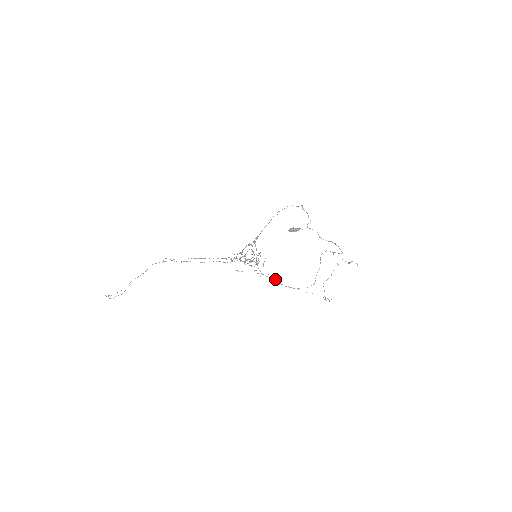
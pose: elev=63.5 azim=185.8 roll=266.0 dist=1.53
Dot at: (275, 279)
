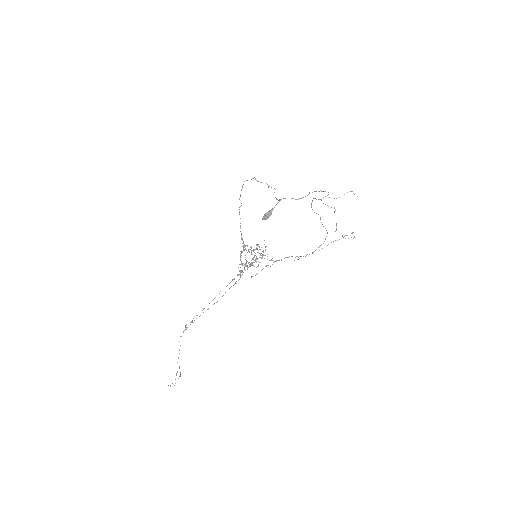
Dot at: occluded
